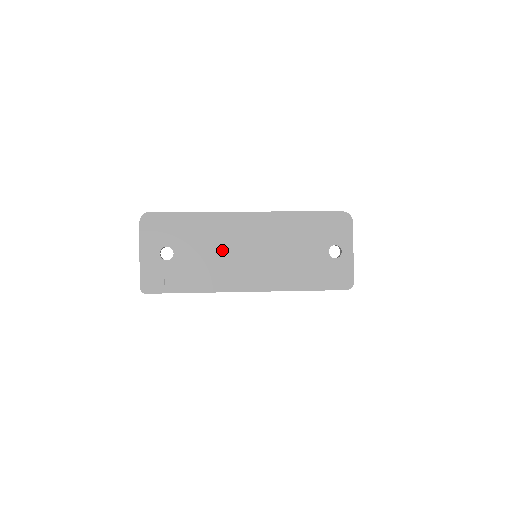
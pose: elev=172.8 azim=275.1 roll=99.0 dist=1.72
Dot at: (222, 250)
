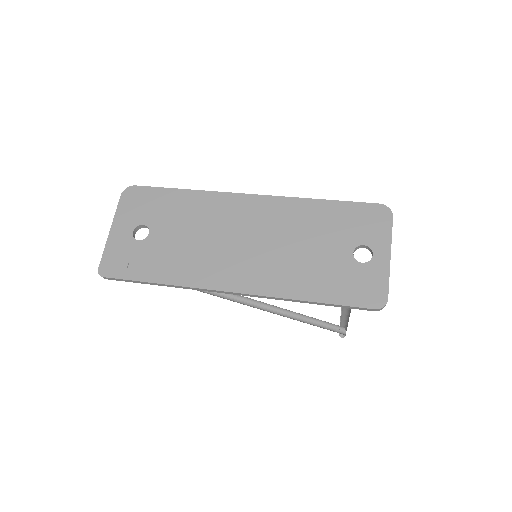
Dot at: (208, 236)
